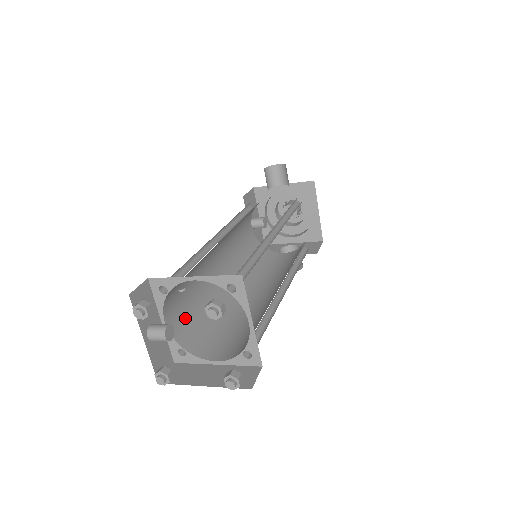
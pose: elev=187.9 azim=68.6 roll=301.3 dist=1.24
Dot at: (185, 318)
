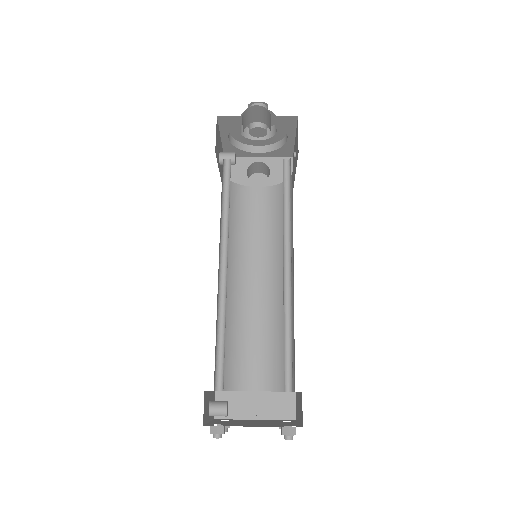
Dot at: occluded
